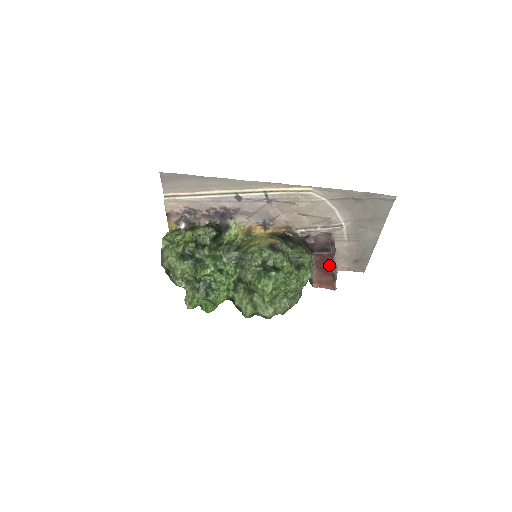
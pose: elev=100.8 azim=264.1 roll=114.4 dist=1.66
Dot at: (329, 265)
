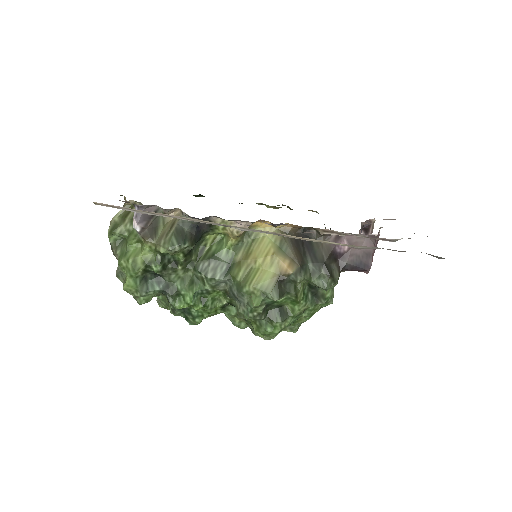
Dot at: occluded
